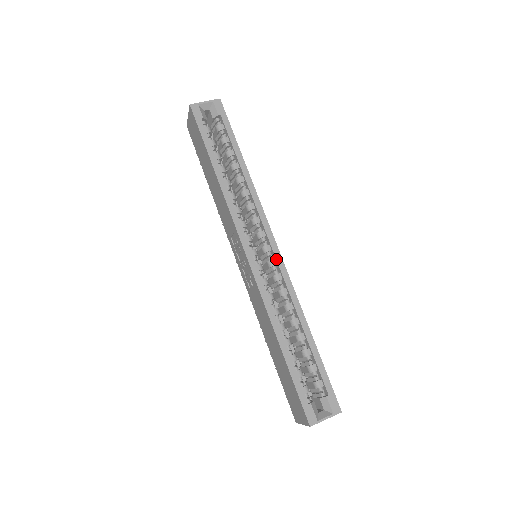
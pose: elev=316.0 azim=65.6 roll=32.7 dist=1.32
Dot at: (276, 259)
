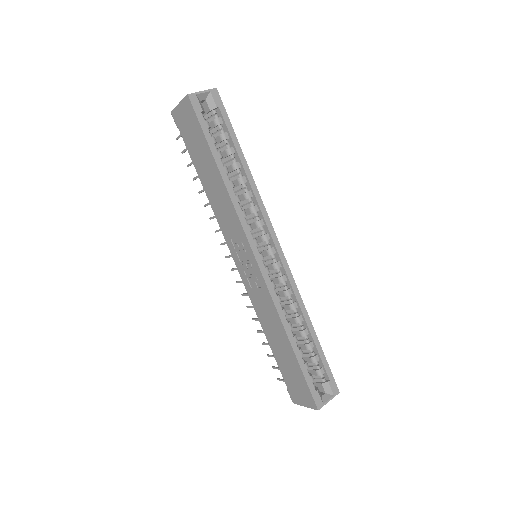
Dot at: (281, 262)
